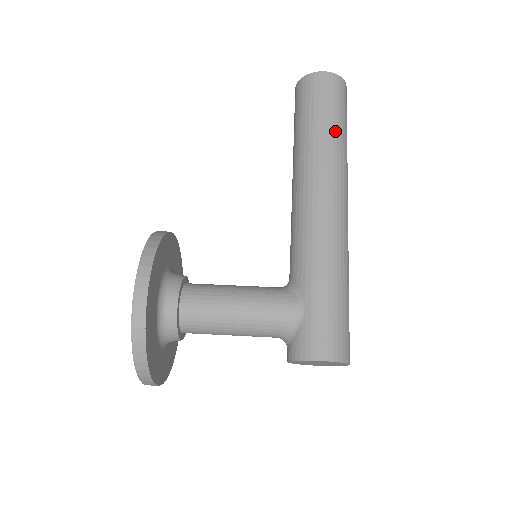
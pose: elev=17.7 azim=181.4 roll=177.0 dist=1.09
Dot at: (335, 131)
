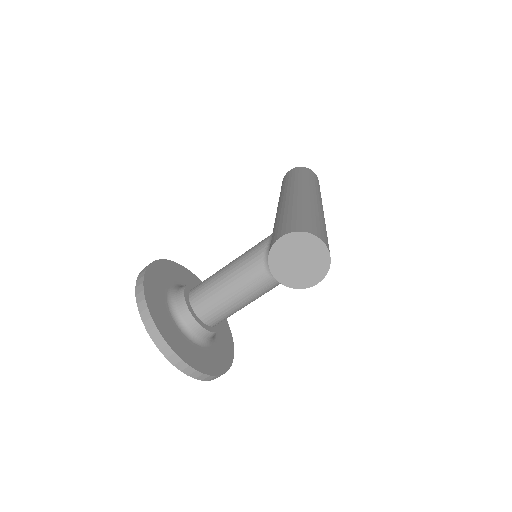
Dot at: (297, 177)
